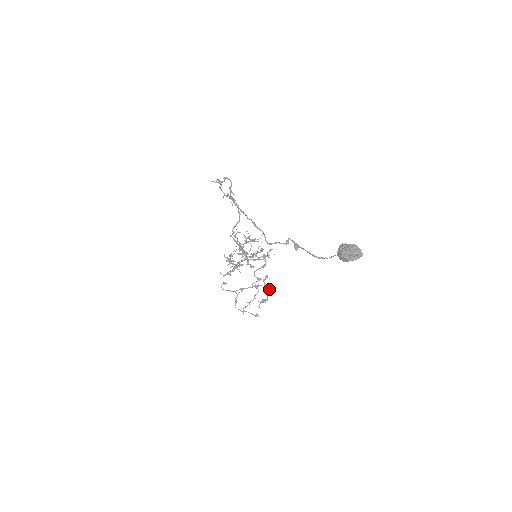
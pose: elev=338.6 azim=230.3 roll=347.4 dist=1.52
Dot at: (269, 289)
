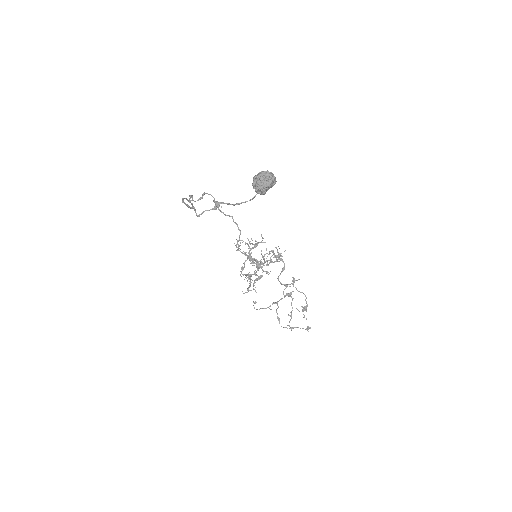
Dot at: (303, 293)
